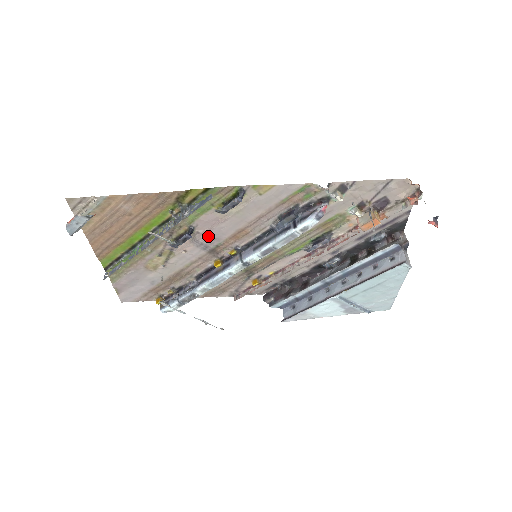
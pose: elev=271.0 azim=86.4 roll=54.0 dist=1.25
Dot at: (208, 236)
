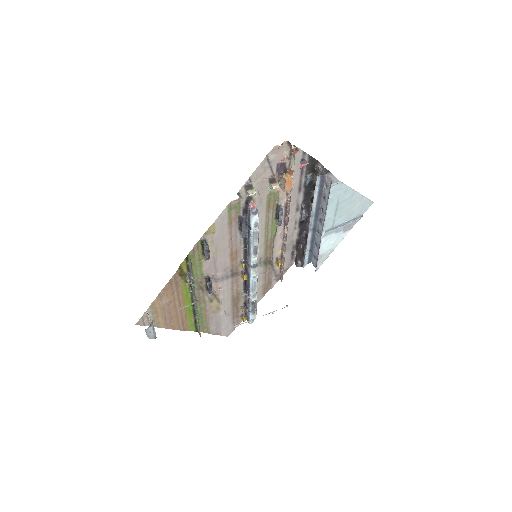
Dot at: (220, 272)
